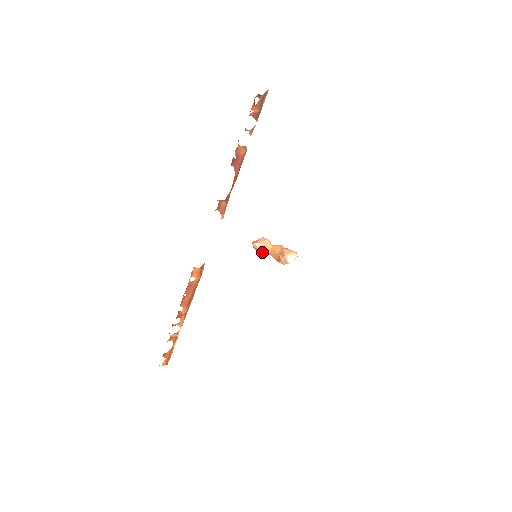
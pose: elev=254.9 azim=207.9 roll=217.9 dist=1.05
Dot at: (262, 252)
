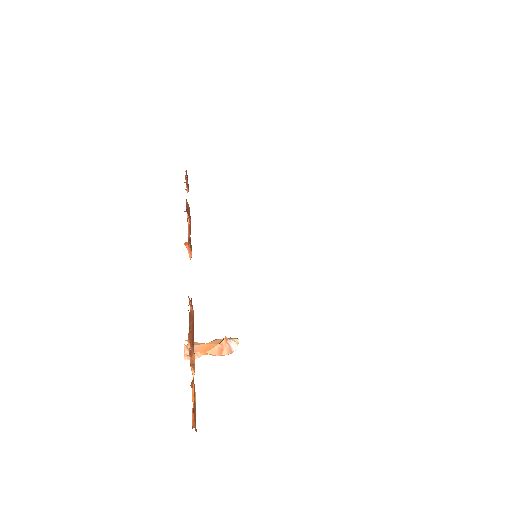
Dot at: (196, 355)
